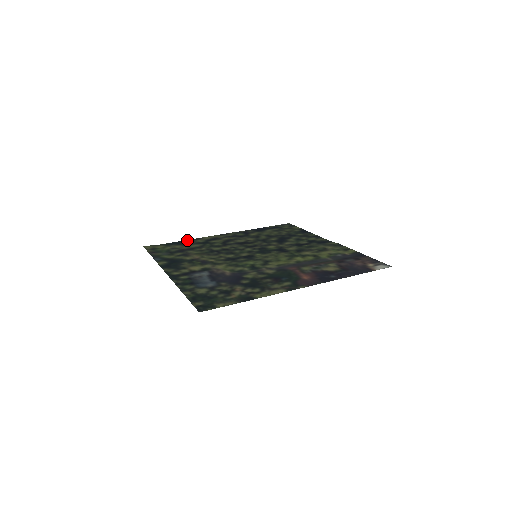
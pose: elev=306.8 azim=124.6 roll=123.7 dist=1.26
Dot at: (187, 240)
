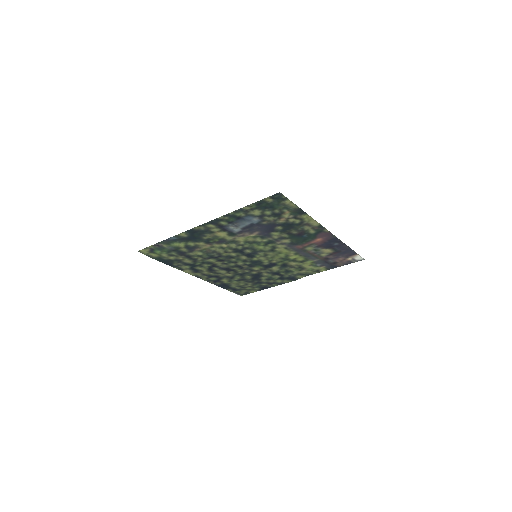
Dot at: (172, 266)
